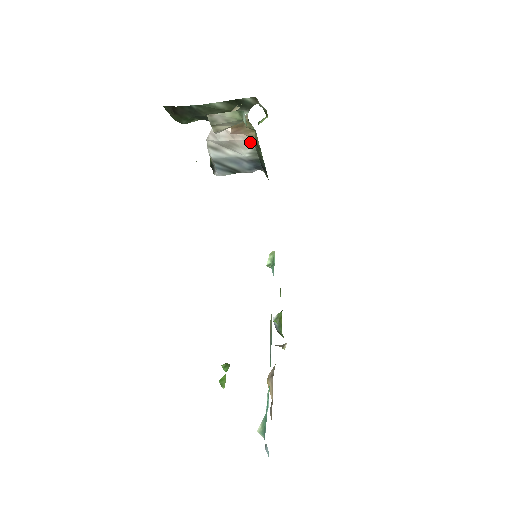
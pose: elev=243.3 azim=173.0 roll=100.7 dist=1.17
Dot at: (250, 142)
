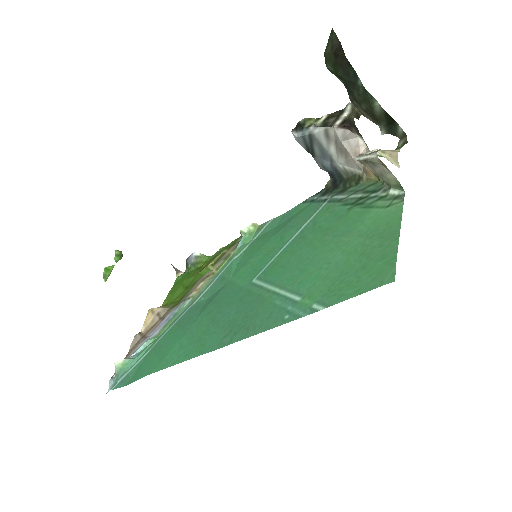
Dot at: (359, 168)
